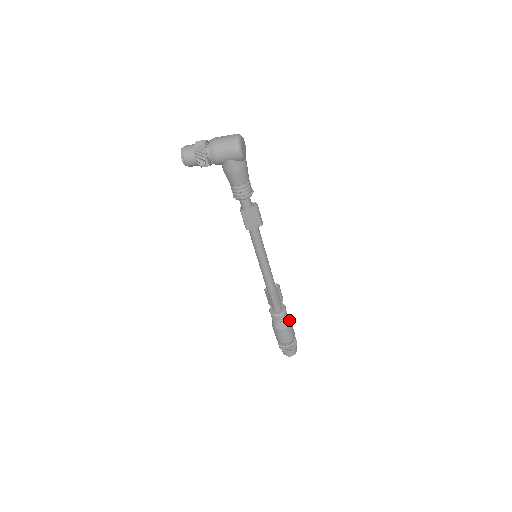
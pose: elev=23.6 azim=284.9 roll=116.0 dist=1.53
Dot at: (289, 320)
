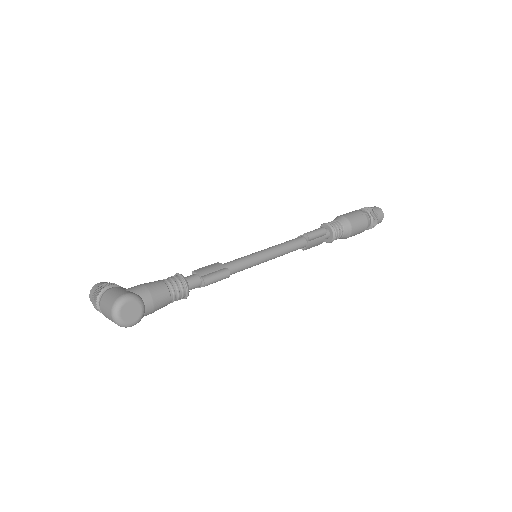
Dot at: (348, 231)
